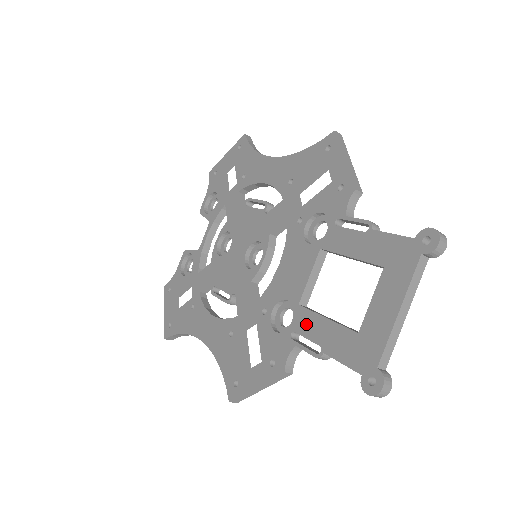
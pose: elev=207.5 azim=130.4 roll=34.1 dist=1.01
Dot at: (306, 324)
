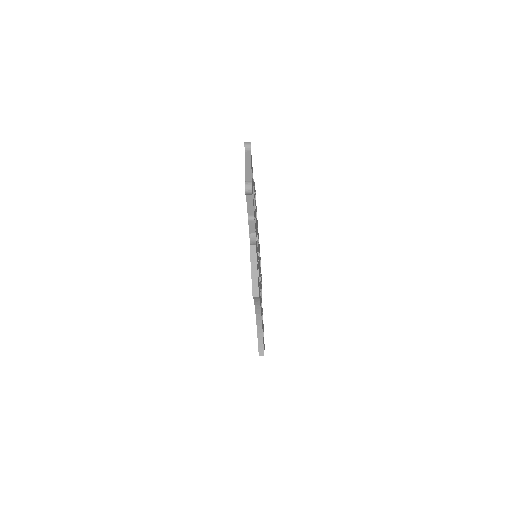
Dot at: occluded
